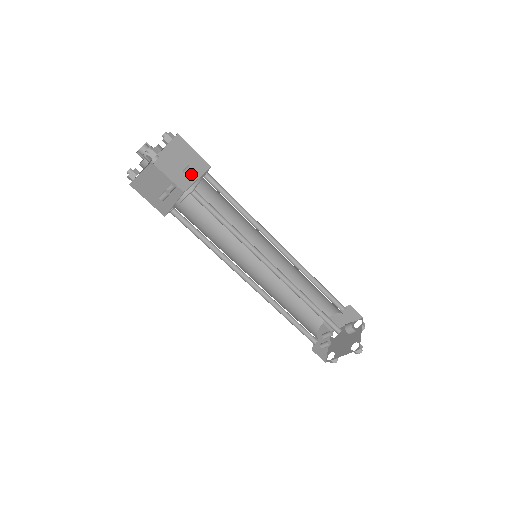
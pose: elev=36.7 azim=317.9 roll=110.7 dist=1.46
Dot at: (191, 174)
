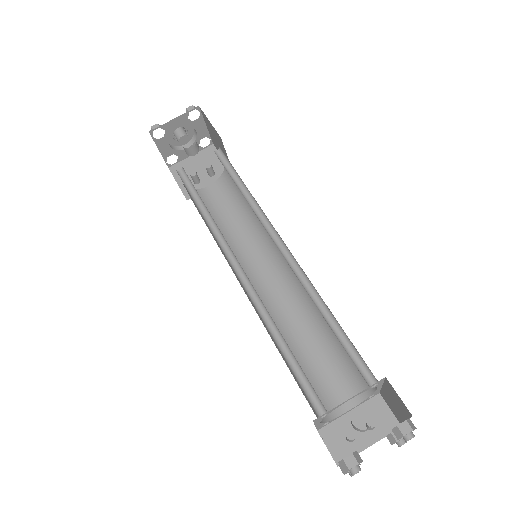
Dot at: (184, 148)
